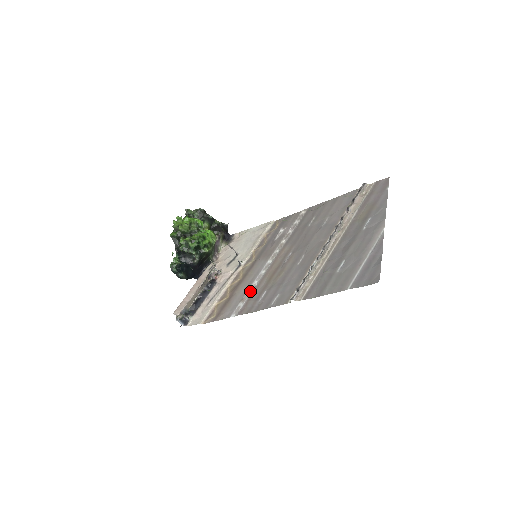
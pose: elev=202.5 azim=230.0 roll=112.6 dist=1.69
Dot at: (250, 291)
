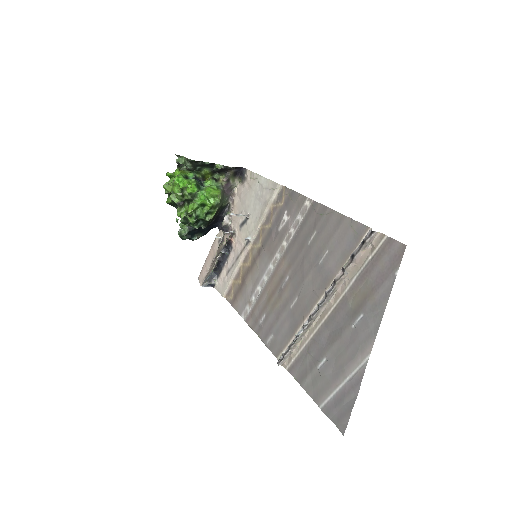
Dot at: (255, 297)
